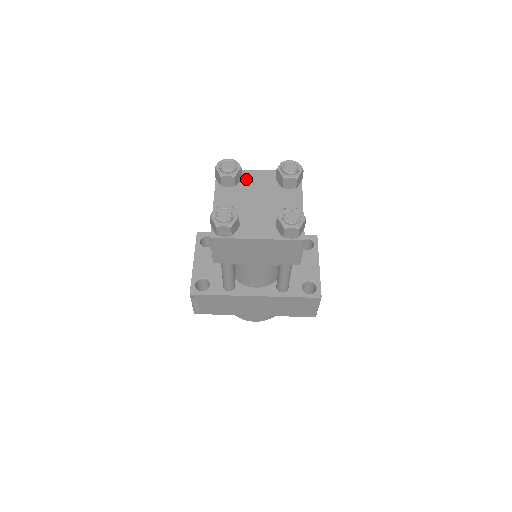
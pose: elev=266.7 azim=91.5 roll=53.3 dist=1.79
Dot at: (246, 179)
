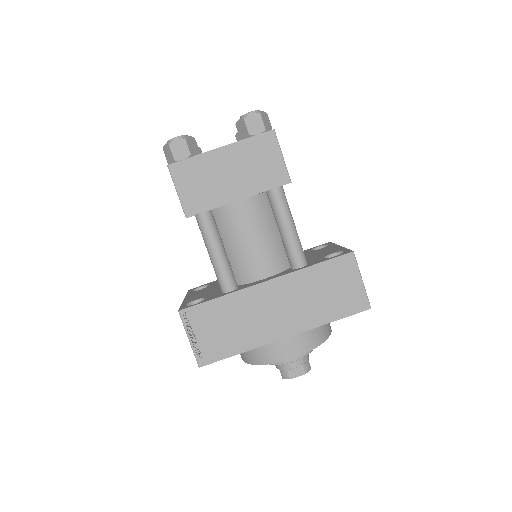
Dot at: occluded
